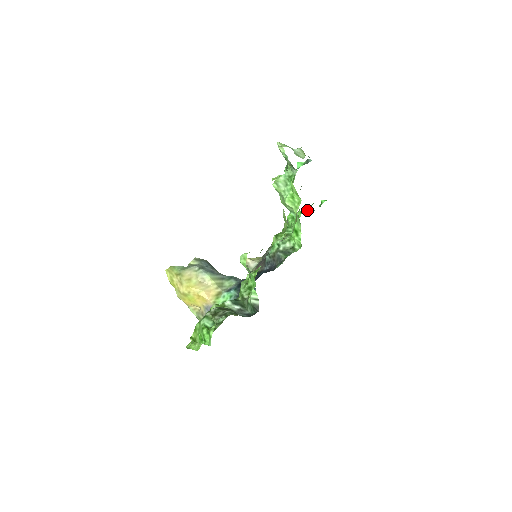
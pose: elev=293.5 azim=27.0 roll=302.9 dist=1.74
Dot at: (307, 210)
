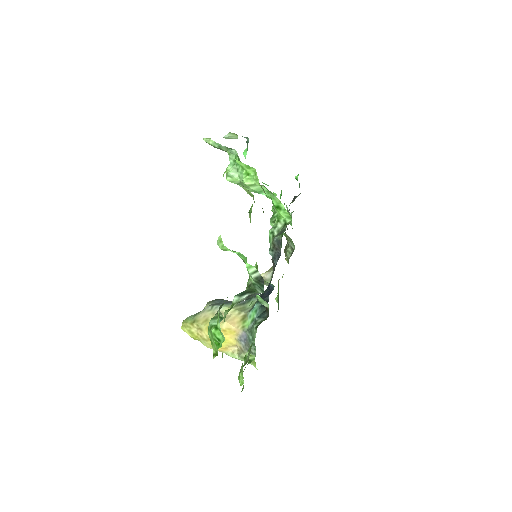
Dot at: occluded
